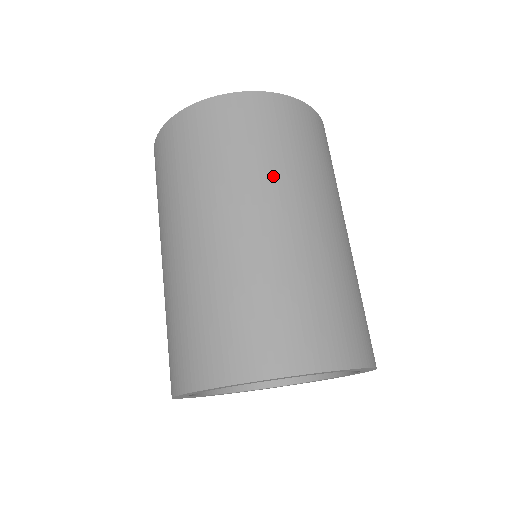
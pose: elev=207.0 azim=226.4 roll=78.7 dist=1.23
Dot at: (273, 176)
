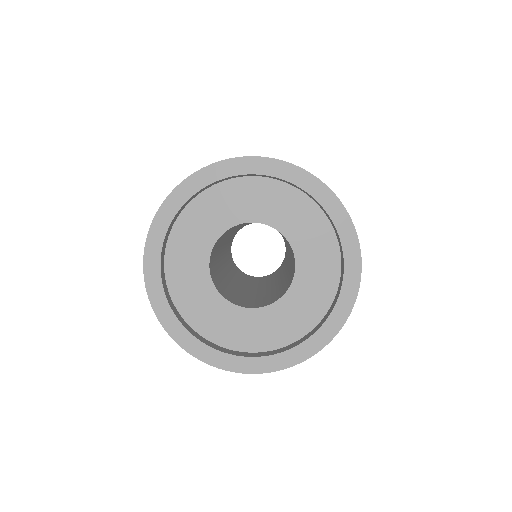
Dot at: occluded
